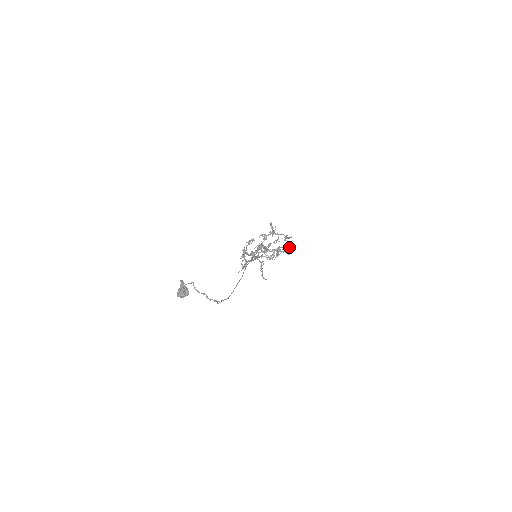
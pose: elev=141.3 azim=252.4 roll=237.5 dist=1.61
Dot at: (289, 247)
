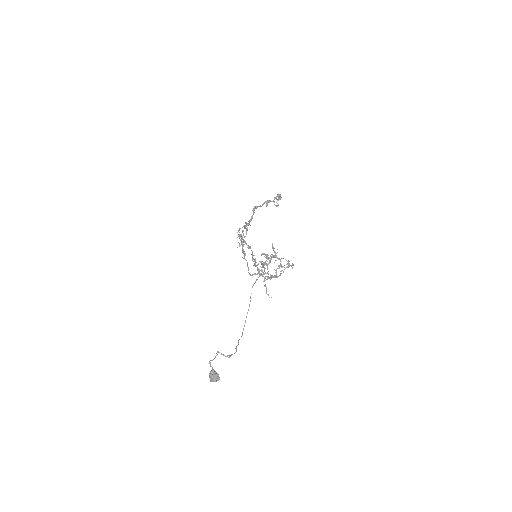
Dot at: (279, 197)
